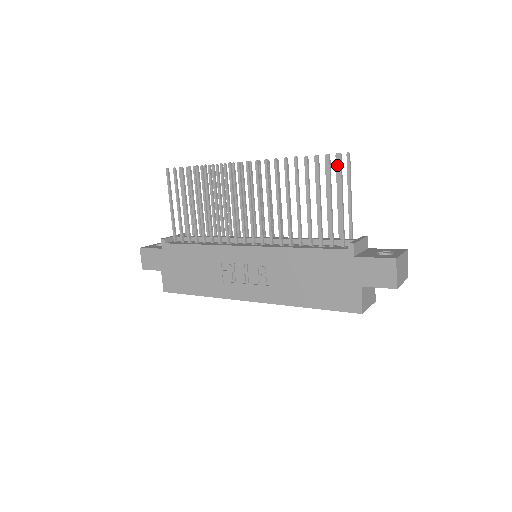
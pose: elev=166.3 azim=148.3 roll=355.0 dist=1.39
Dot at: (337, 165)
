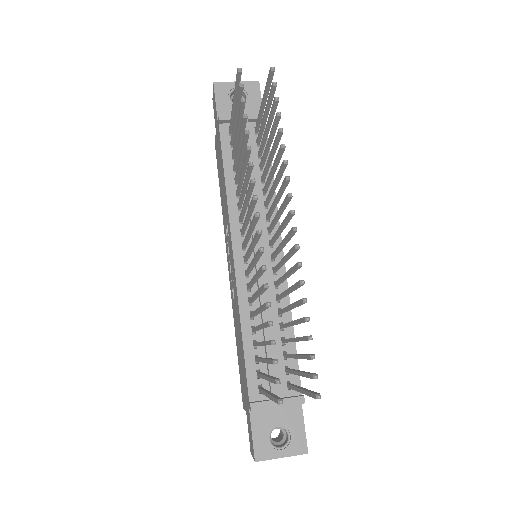
Dot at: (309, 376)
